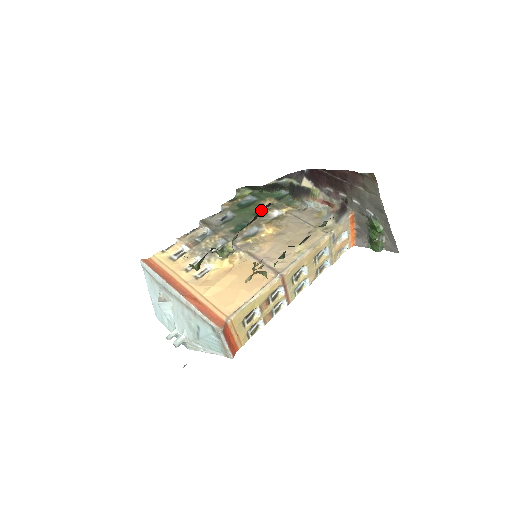
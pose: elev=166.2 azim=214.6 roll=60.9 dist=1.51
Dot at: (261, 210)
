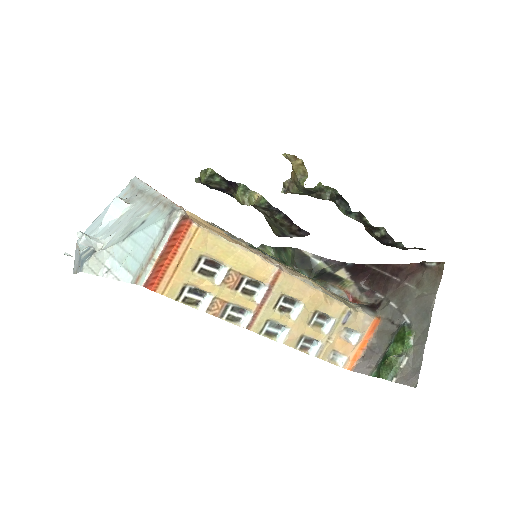
Dot at: (297, 227)
